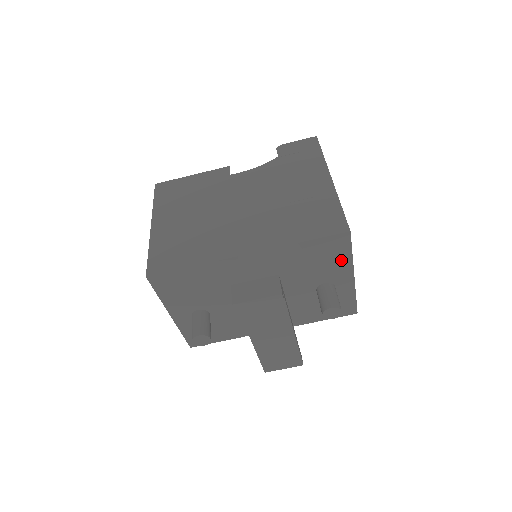
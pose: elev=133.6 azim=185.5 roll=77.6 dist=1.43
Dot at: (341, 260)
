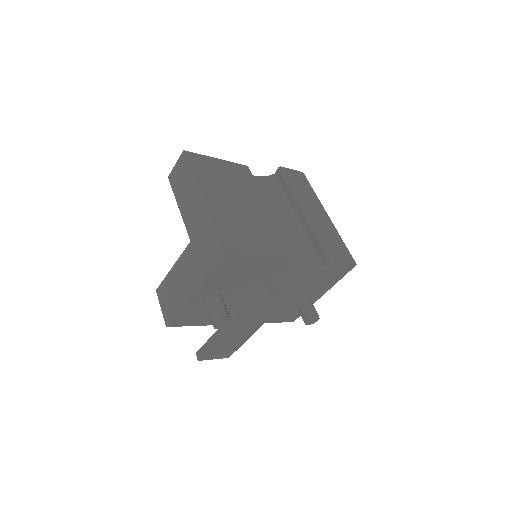
Dot at: (331, 282)
